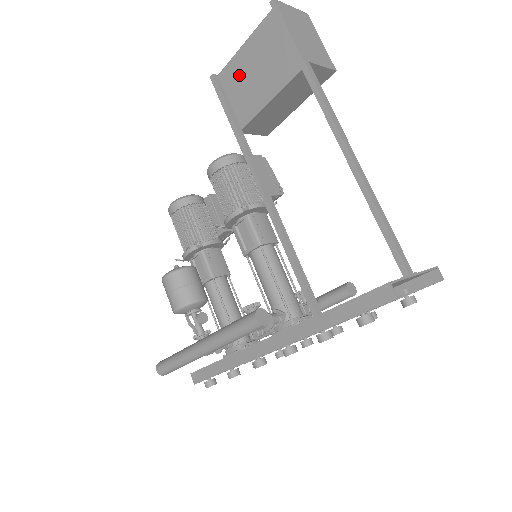
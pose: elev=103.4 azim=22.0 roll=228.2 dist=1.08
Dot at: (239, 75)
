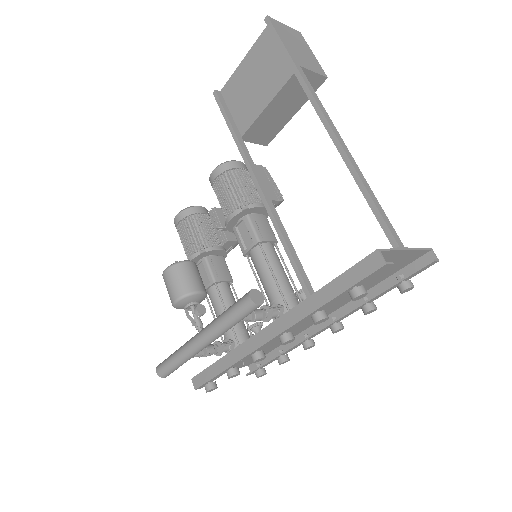
Dot at: (239, 88)
